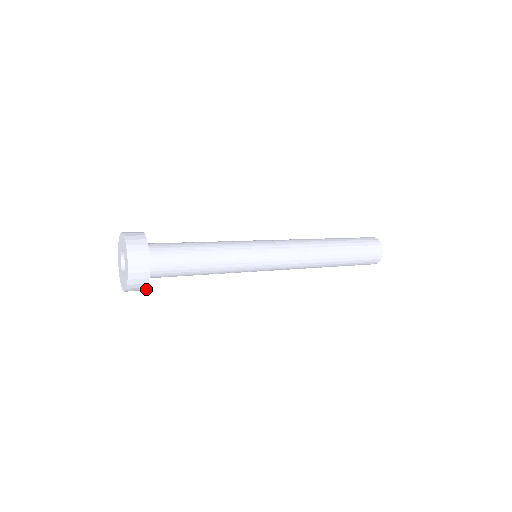
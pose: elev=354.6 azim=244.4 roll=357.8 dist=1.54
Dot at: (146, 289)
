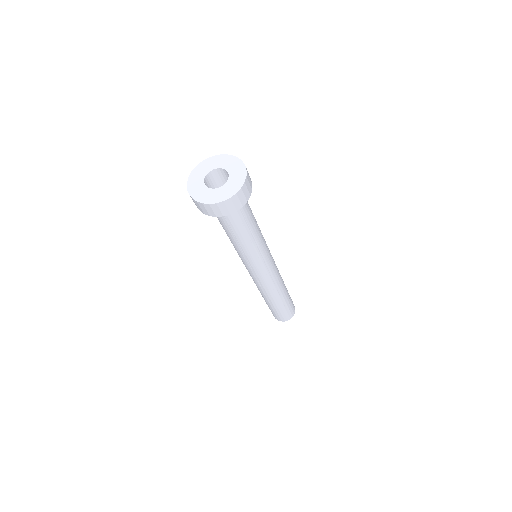
Dot at: (242, 206)
